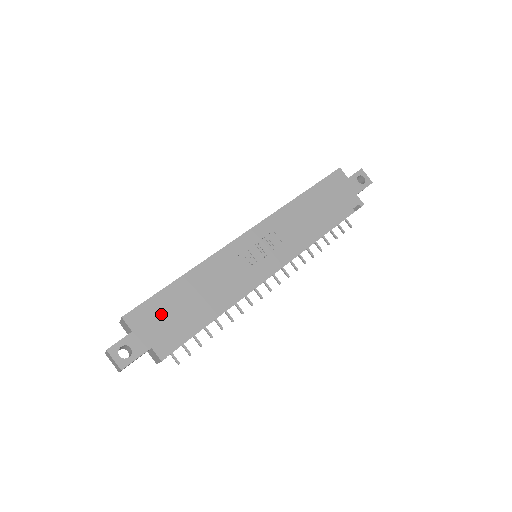
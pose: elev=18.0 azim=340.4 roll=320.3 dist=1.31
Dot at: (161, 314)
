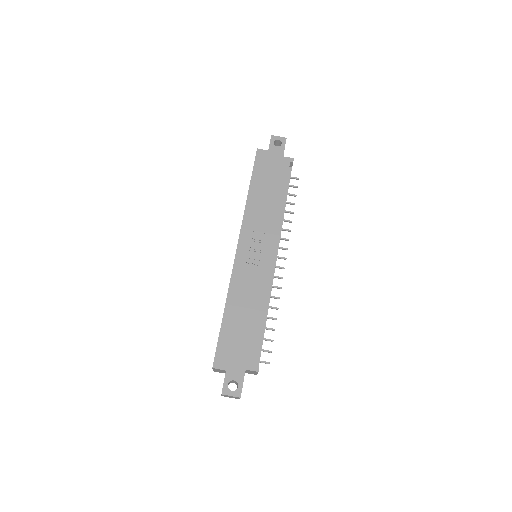
Dot at: (233, 345)
